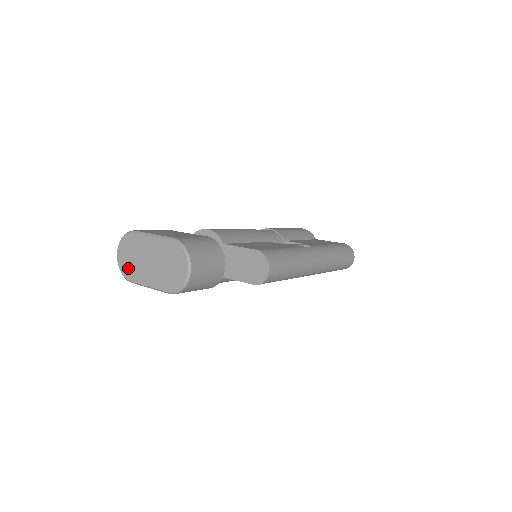
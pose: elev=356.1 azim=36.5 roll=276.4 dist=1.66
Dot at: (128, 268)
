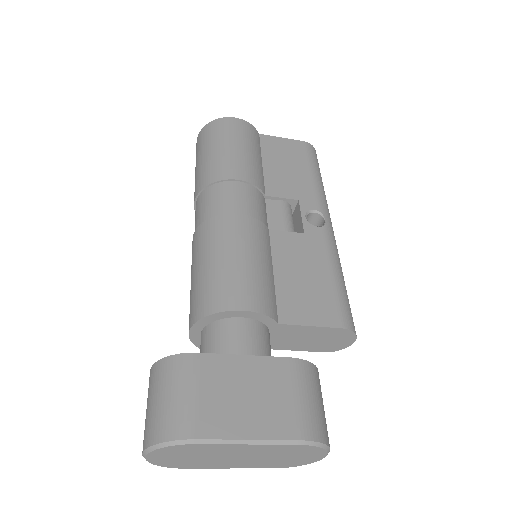
Dot at: (179, 463)
